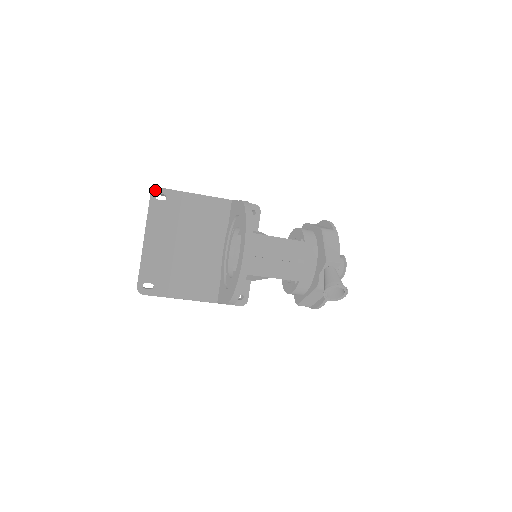
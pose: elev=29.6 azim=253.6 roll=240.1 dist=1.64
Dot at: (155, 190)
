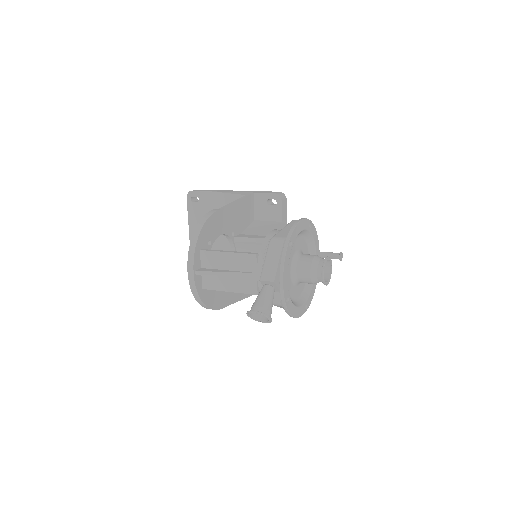
Dot at: (189, 194)
